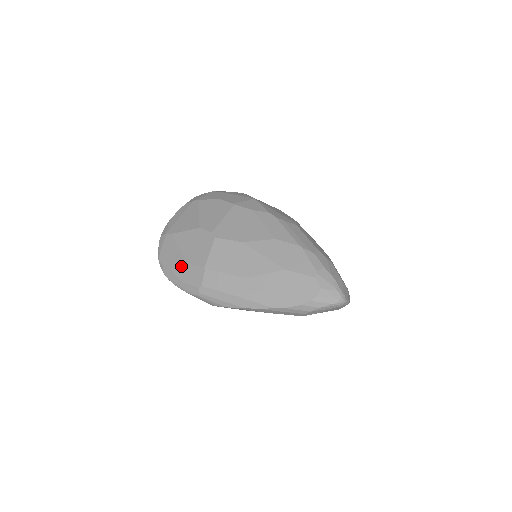
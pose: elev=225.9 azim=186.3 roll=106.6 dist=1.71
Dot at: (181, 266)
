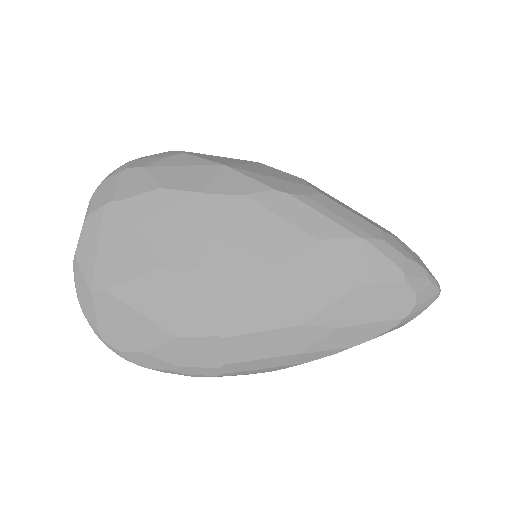
Dot at: (164, 344)
